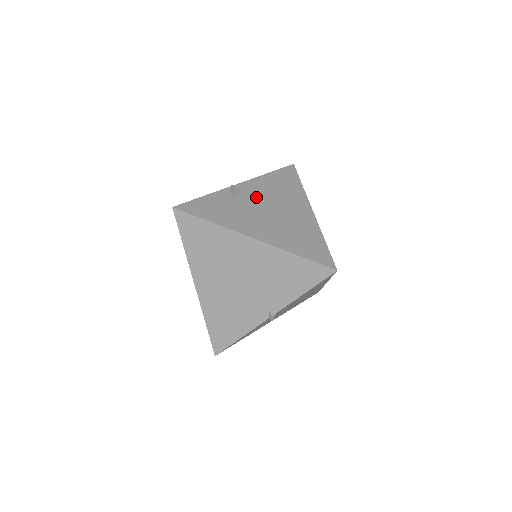
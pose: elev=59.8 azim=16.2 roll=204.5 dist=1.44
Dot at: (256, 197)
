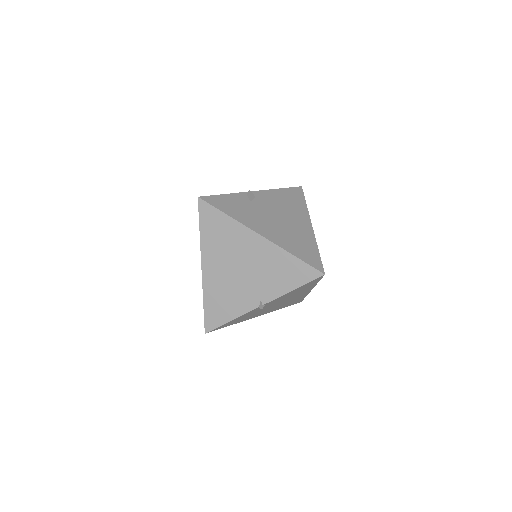
Dot at: (267, 205)
